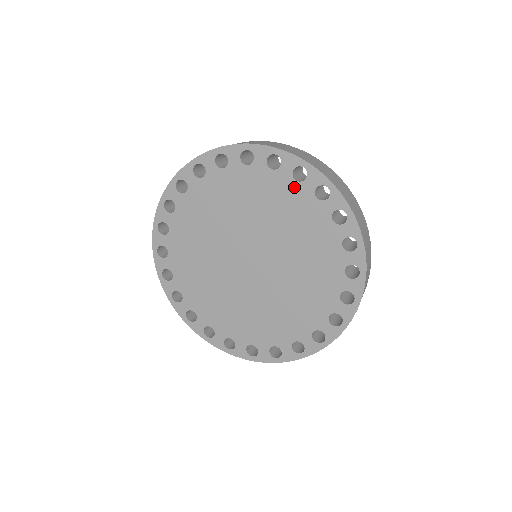
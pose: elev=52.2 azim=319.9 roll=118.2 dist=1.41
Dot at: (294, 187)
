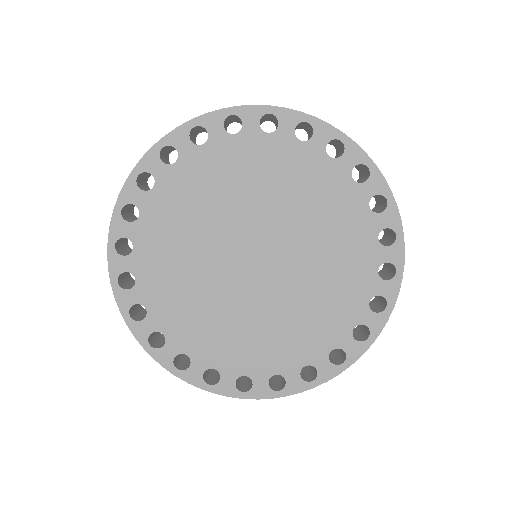
Dot at: (363, 213)
